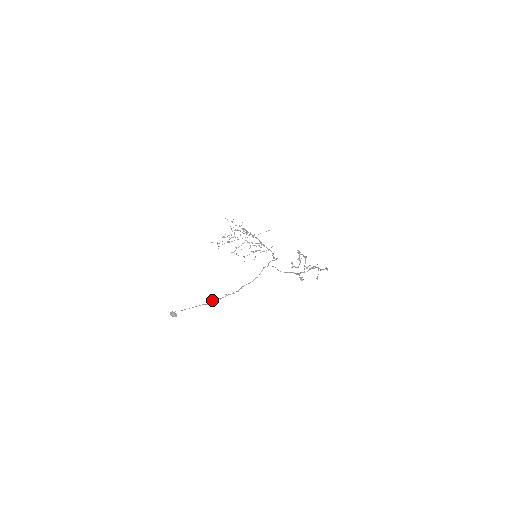
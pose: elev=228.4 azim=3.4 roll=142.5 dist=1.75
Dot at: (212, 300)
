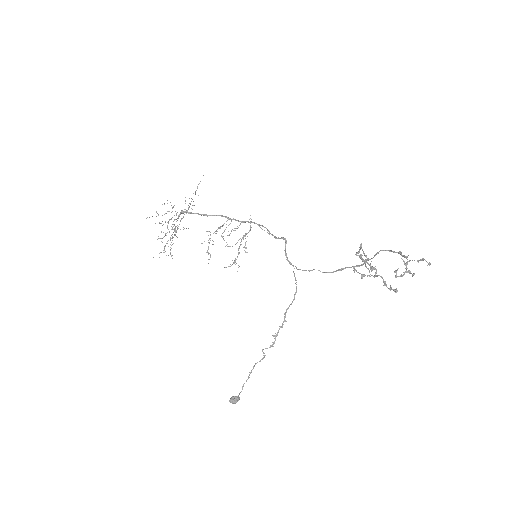
Dot at: occluded
